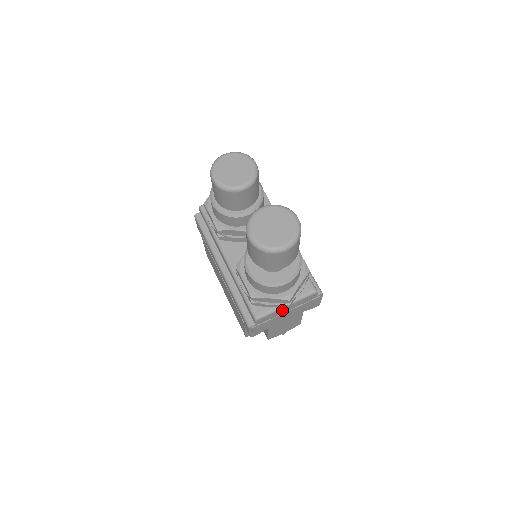
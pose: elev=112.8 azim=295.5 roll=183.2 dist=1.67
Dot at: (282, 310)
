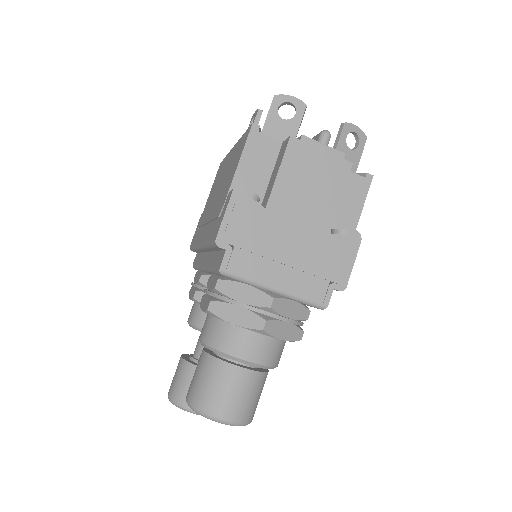
Dot at: occluded
